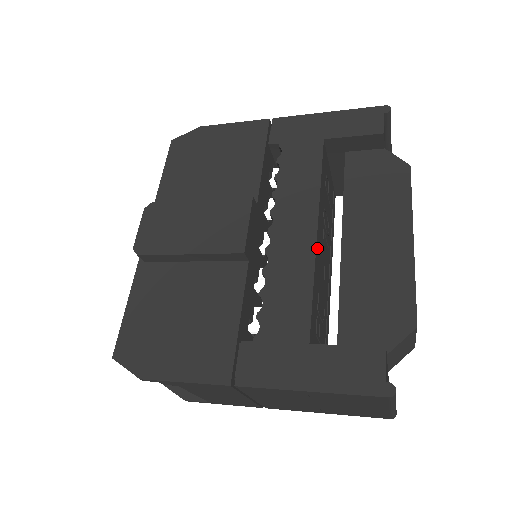
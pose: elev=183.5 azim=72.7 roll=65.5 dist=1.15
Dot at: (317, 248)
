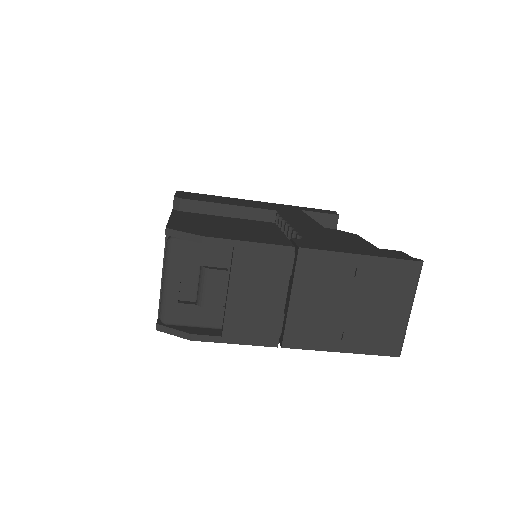
Dot at: occluded
